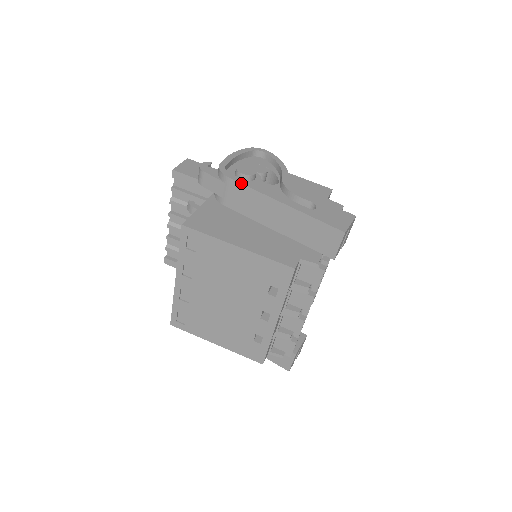
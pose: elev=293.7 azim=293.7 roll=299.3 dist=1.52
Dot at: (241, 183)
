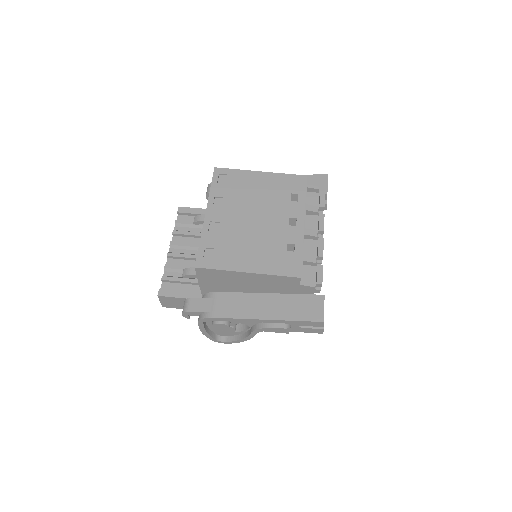
Dot at: occluded
